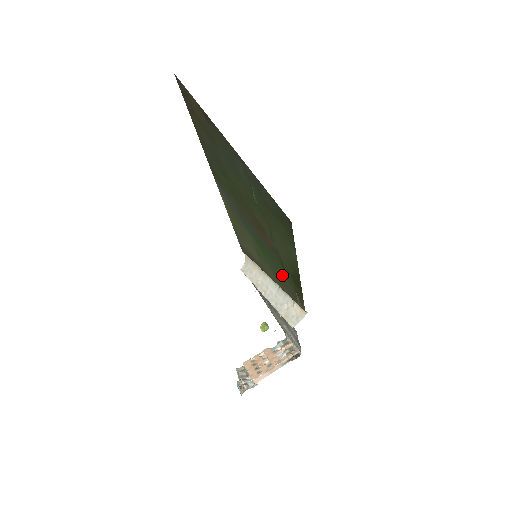
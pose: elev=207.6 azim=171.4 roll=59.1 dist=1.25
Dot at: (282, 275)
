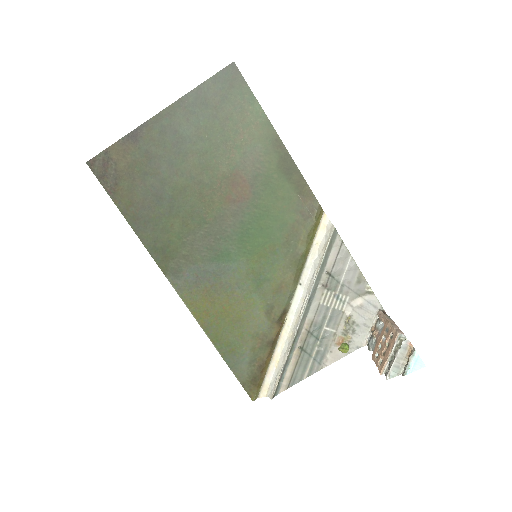
Dot at: (281, 214)
